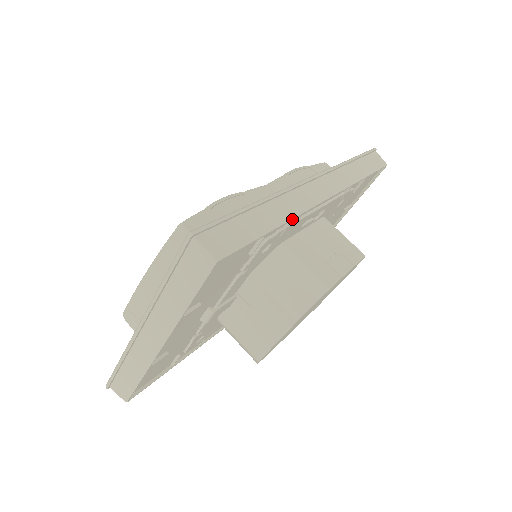
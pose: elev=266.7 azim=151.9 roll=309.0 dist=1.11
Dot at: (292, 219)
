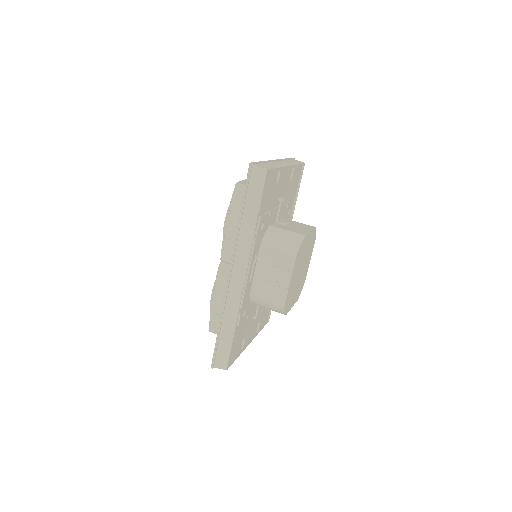
Dot at: (237, 316)
